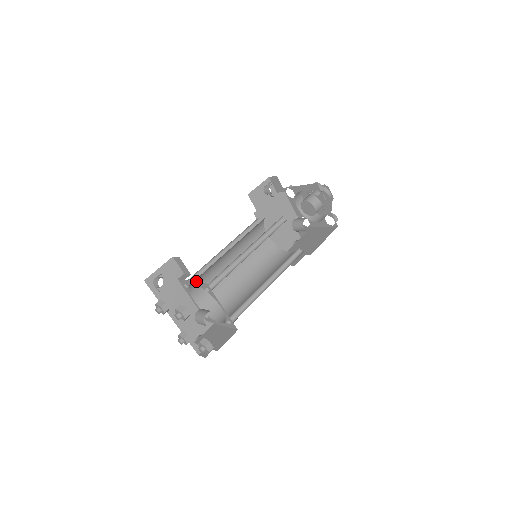
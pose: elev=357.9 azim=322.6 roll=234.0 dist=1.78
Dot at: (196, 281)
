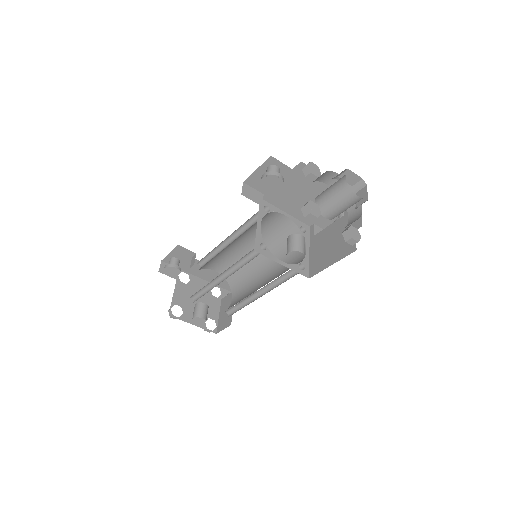
Dot at: (205, 265)
